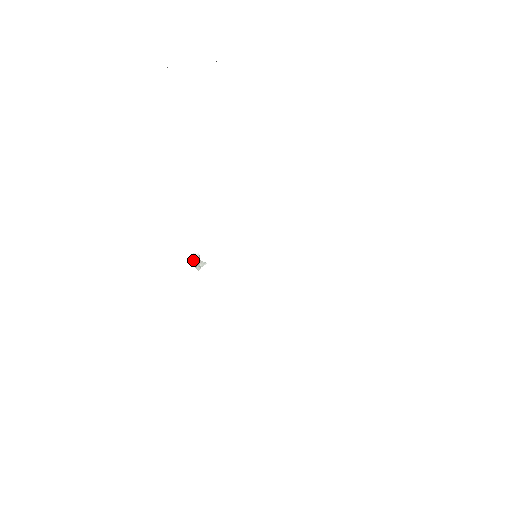
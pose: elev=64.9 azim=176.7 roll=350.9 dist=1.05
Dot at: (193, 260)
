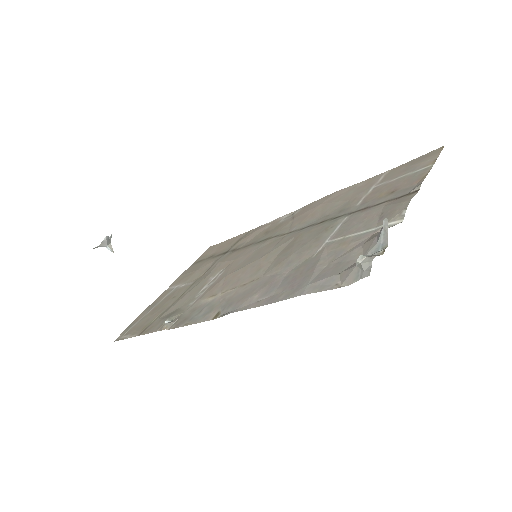
Dot at: (103, 246)
